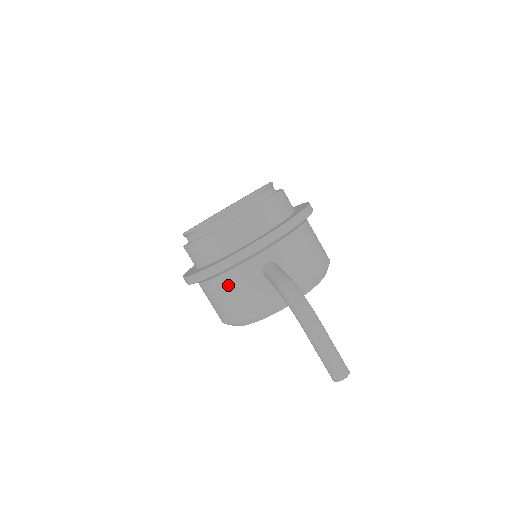
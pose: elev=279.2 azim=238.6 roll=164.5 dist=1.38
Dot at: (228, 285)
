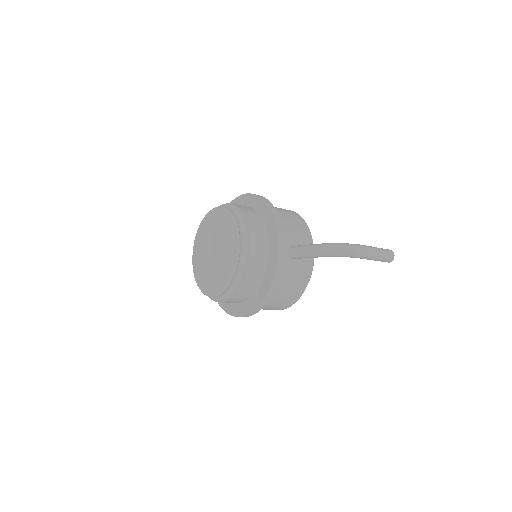
Dot at: (281, 287)
